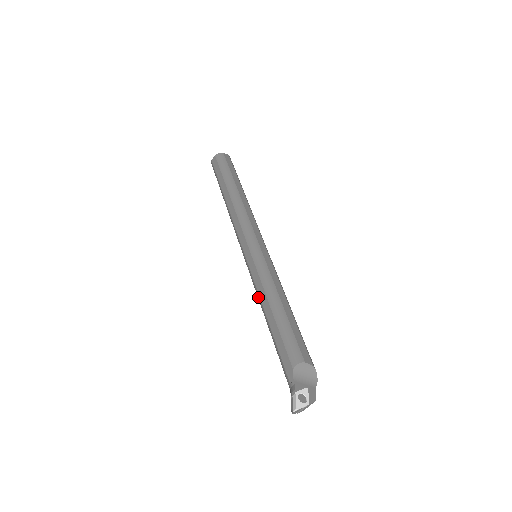
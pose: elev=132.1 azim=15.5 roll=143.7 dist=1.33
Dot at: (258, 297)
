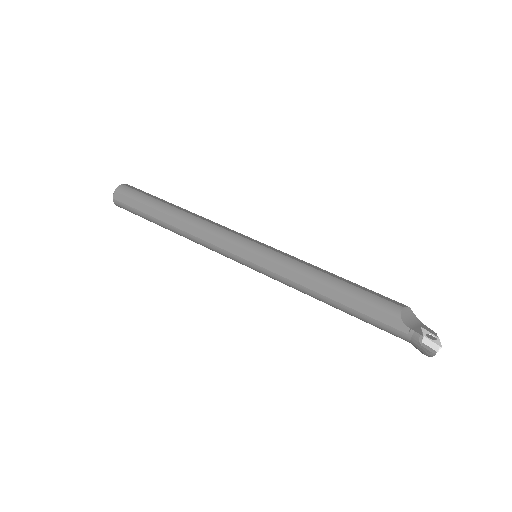
Dot at: (300, 288)
